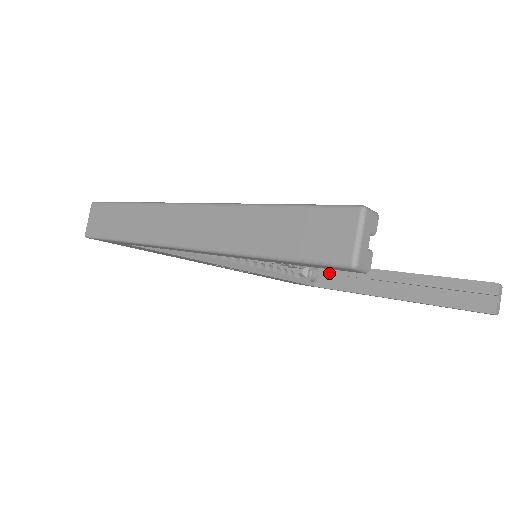
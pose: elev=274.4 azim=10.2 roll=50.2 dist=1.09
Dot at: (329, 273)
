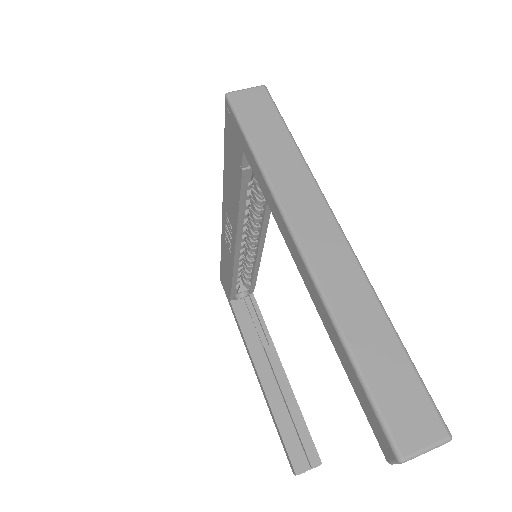
Dot at: (249, 309)
